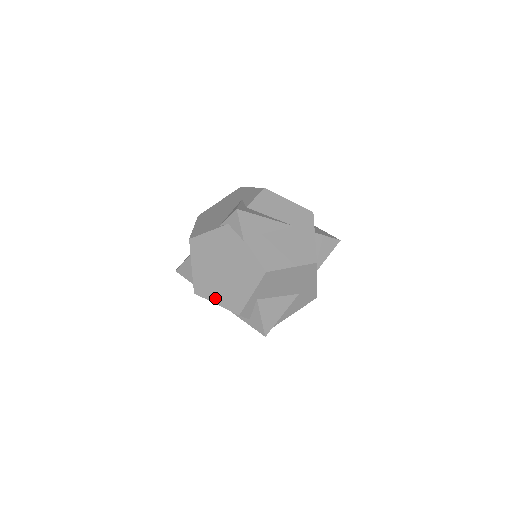
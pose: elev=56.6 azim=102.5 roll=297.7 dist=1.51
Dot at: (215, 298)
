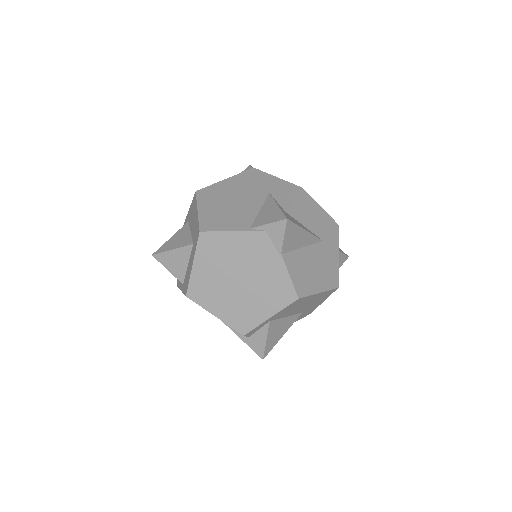
Dot at: (216, 309)
